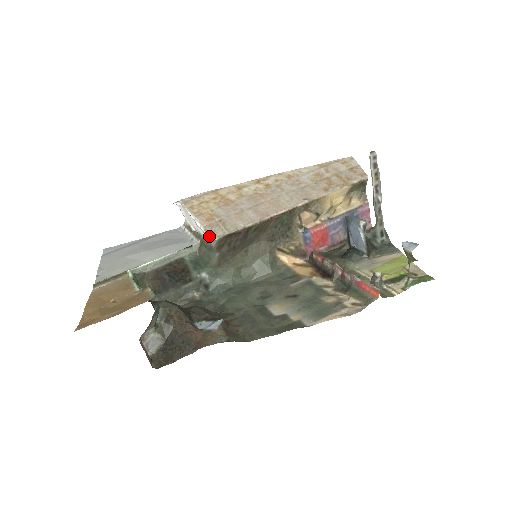
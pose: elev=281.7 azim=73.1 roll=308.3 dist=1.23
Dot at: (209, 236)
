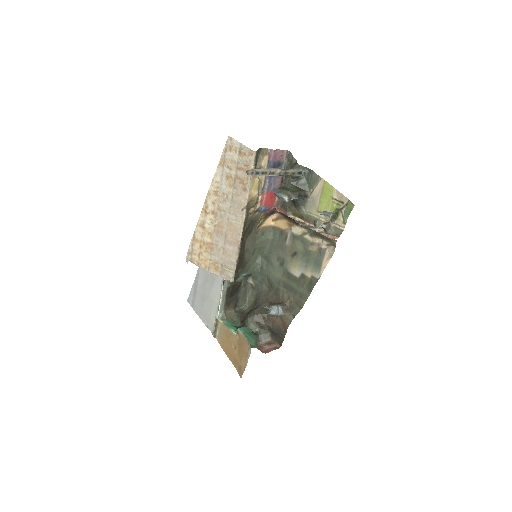
Dot at: occluded
